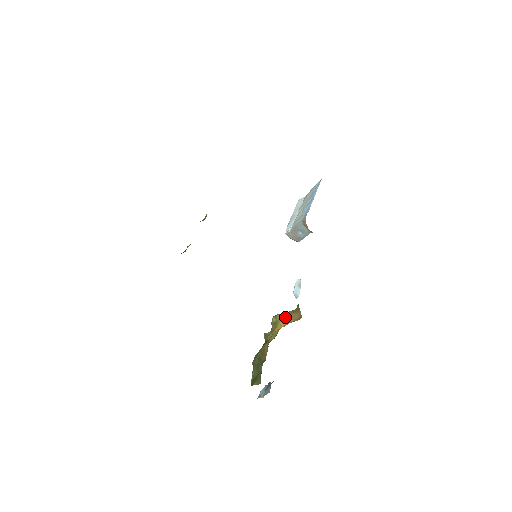
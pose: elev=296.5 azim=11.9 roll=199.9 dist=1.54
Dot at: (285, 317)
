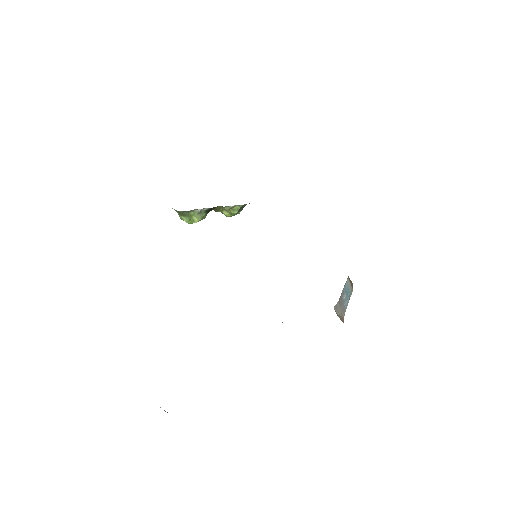
Dot at: occluded
